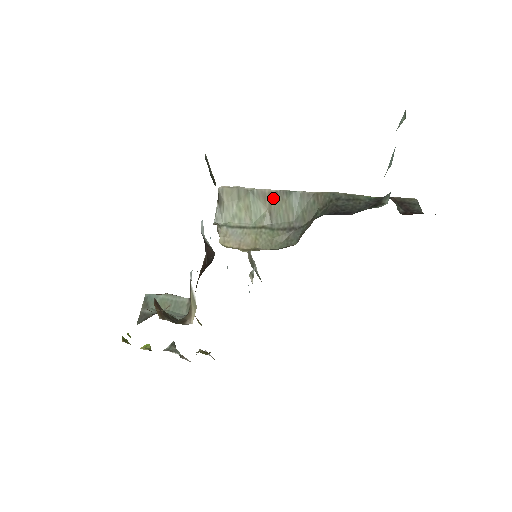
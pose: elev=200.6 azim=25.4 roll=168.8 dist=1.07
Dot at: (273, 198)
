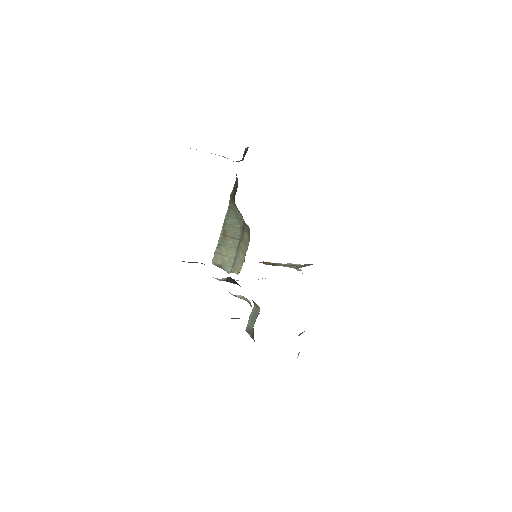
Dot at: (225, 233)
